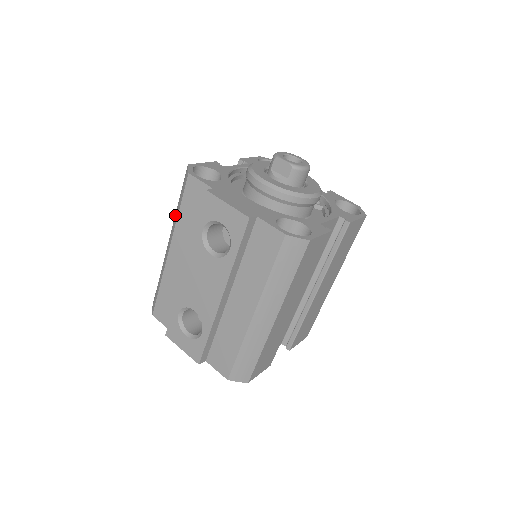
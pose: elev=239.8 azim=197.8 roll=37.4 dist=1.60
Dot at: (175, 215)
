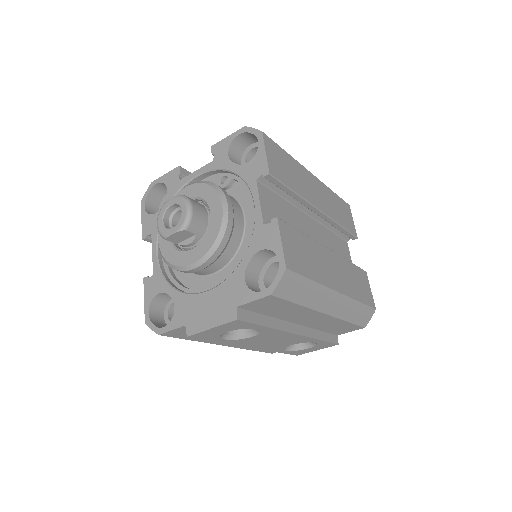
Dot at: occluded
